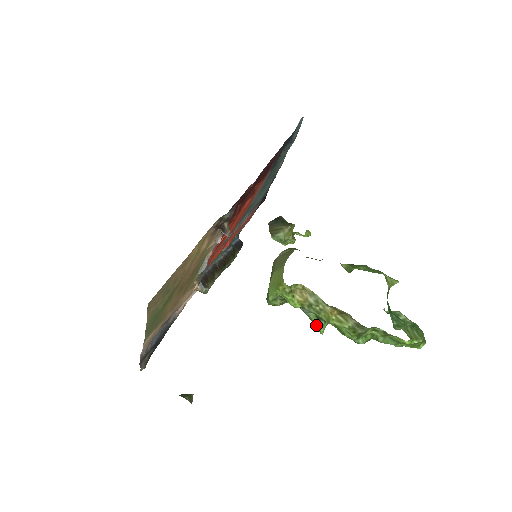
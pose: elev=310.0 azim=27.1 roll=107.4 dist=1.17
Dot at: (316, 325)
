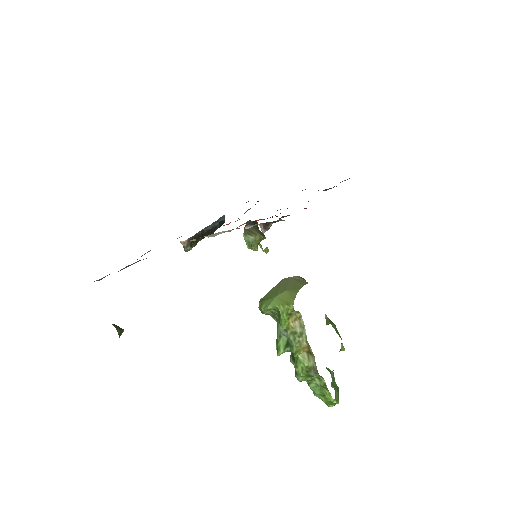
Dot at: (279, 346)
